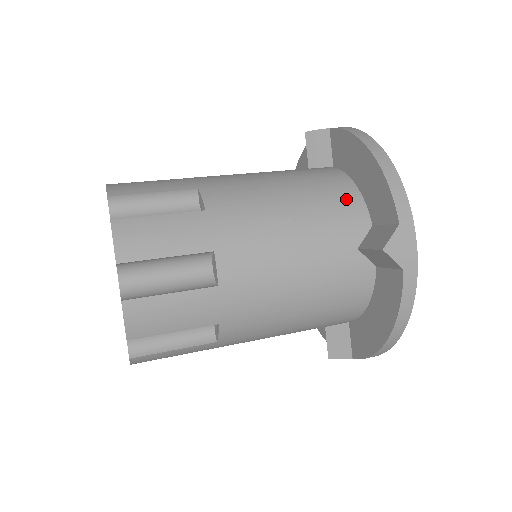
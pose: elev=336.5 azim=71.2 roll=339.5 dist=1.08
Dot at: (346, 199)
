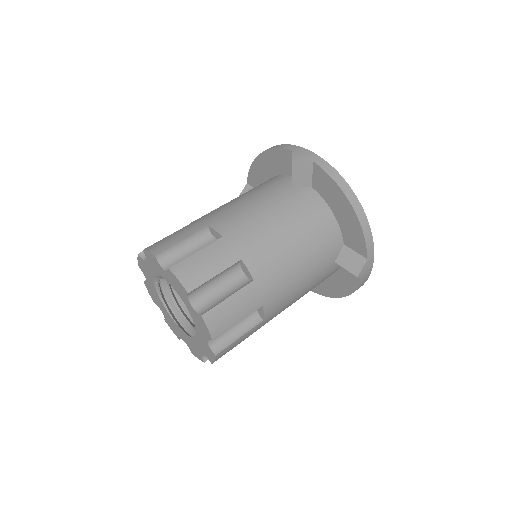
Dot at: (330, 232)
